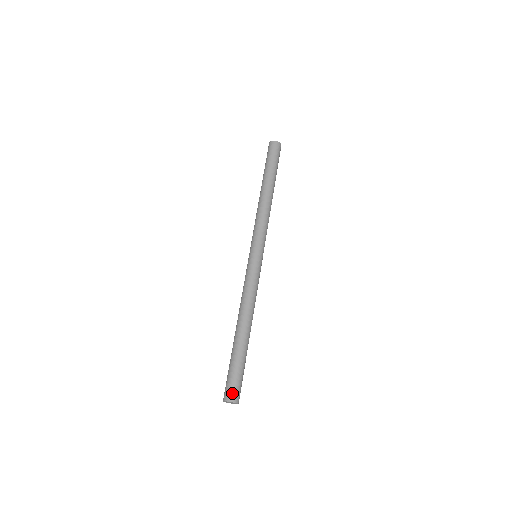
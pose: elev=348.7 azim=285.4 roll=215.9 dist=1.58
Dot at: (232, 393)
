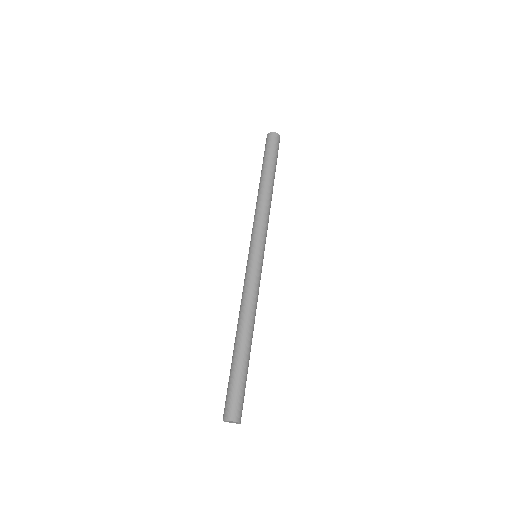
Dot at: (232, 411)
